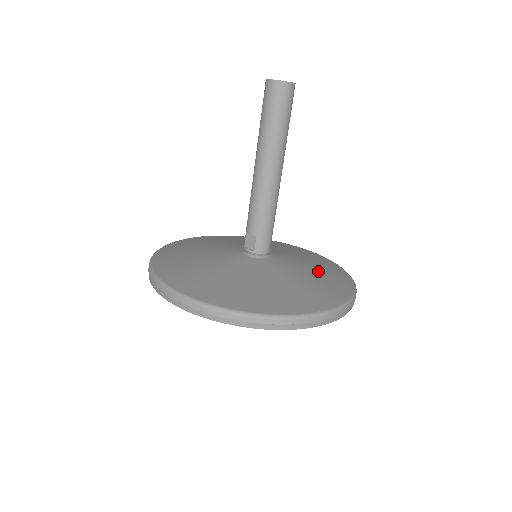
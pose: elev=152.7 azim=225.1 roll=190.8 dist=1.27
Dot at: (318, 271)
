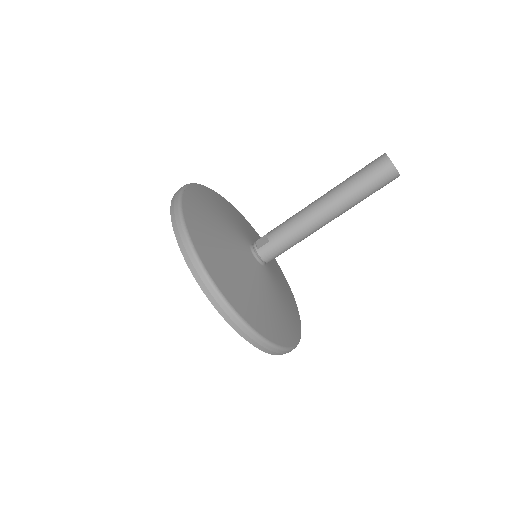
Dot at: (281, 311)
